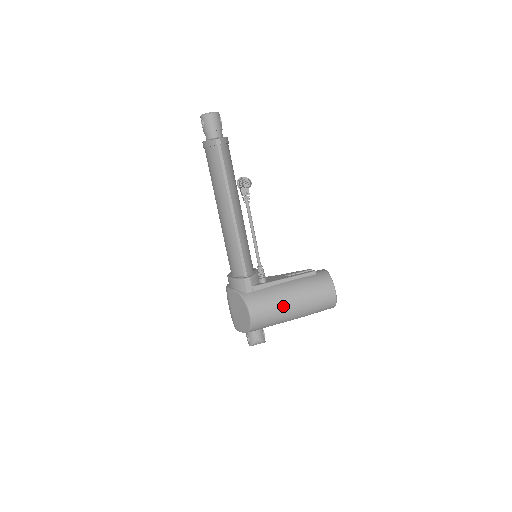
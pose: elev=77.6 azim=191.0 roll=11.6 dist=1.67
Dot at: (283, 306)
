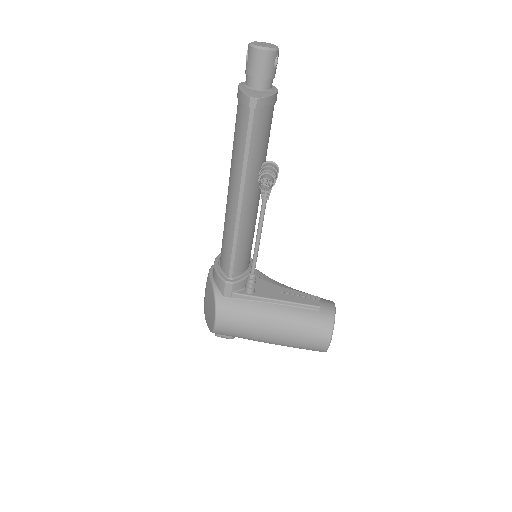
Dot at: (258, 331)
